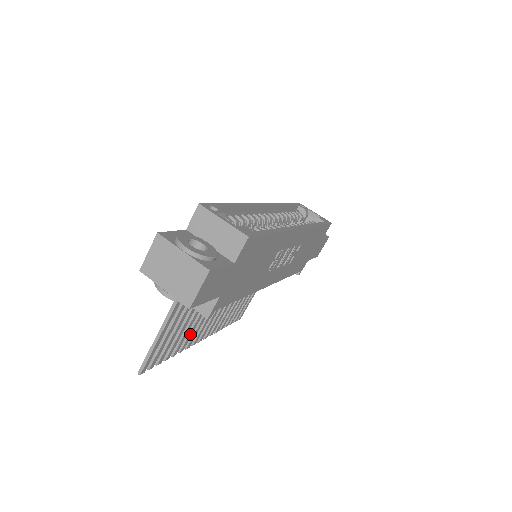
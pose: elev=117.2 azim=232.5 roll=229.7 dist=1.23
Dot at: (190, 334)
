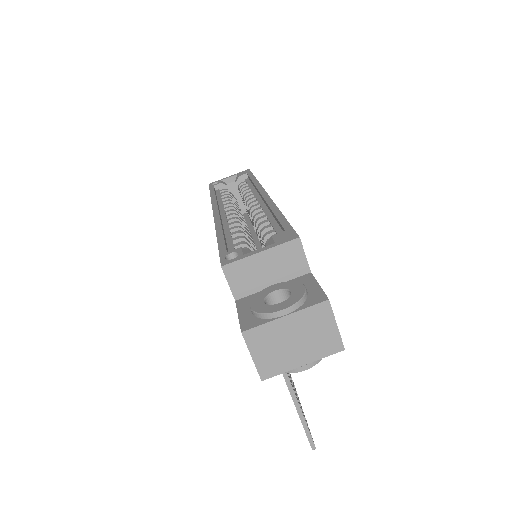
Dot at: occluded
